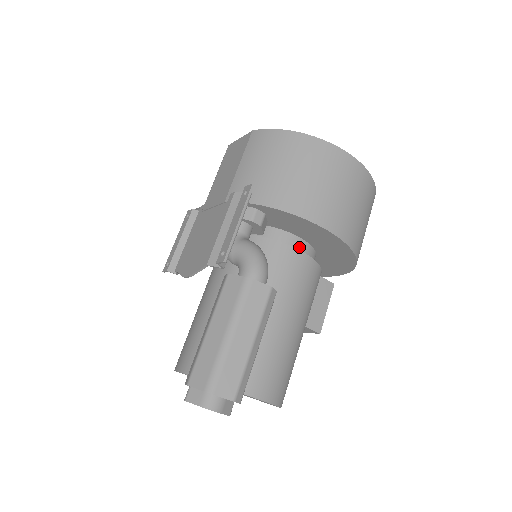
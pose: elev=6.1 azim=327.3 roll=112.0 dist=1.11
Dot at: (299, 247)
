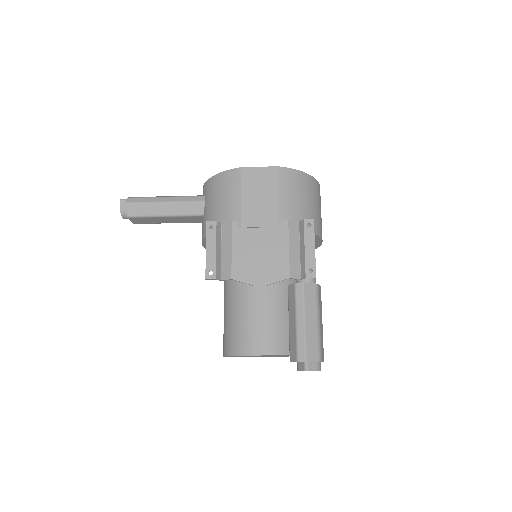
Dot at: occluded
